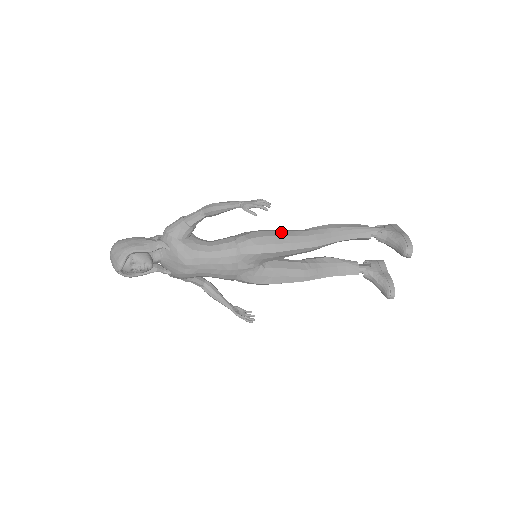
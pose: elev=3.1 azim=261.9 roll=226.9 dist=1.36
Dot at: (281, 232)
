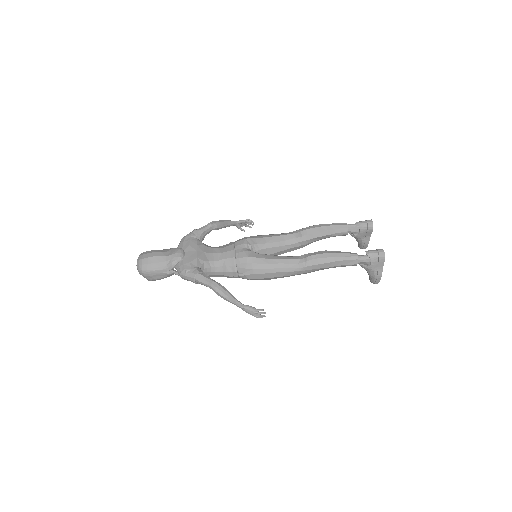
Dot at: (277, 274)
